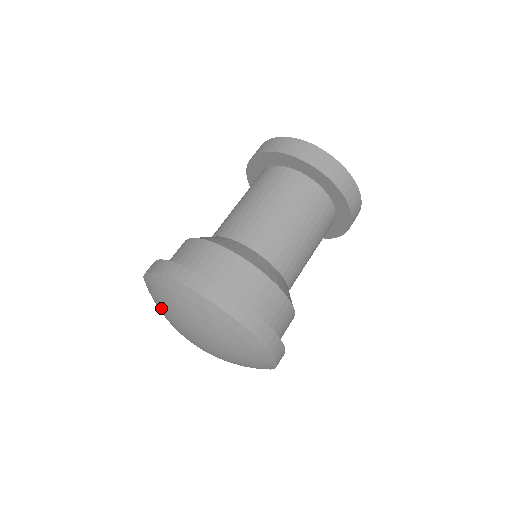
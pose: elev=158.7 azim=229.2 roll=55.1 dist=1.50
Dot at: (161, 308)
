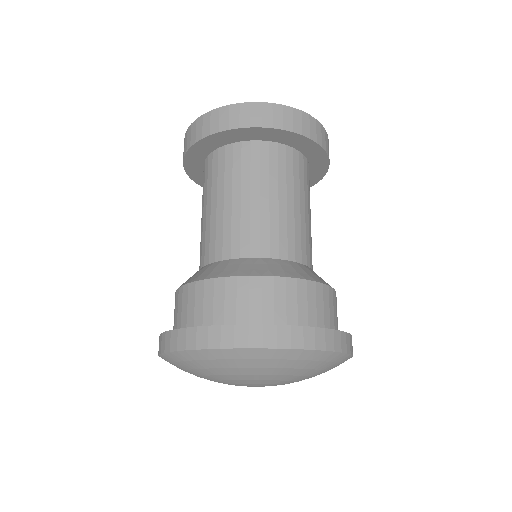
Dot at: (219, 376)
